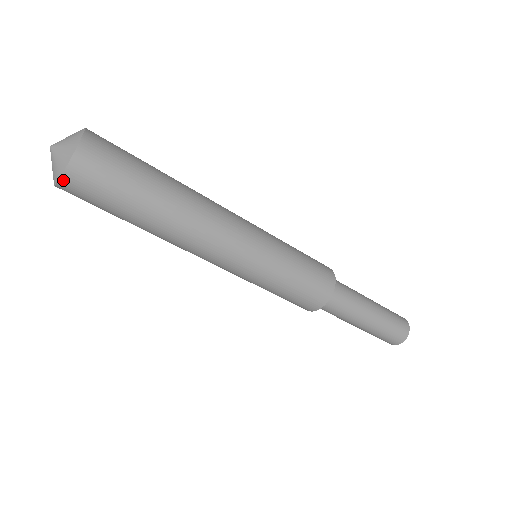
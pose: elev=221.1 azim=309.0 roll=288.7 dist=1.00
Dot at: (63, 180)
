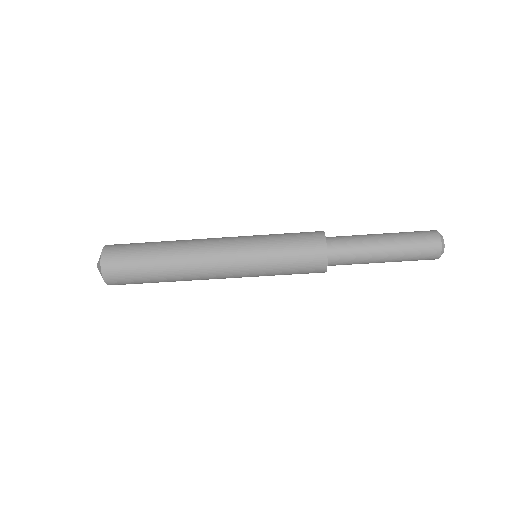
Dot at: (103, 269)
